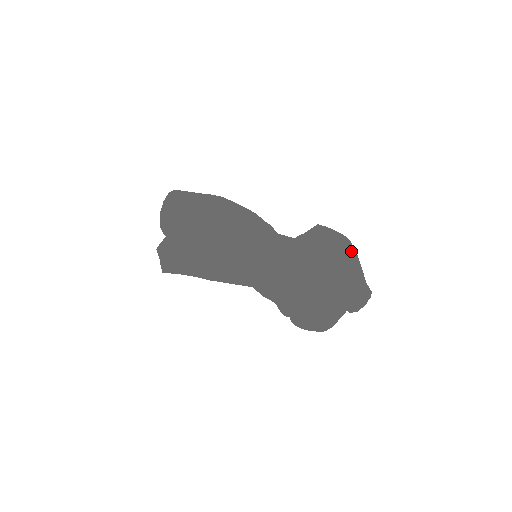
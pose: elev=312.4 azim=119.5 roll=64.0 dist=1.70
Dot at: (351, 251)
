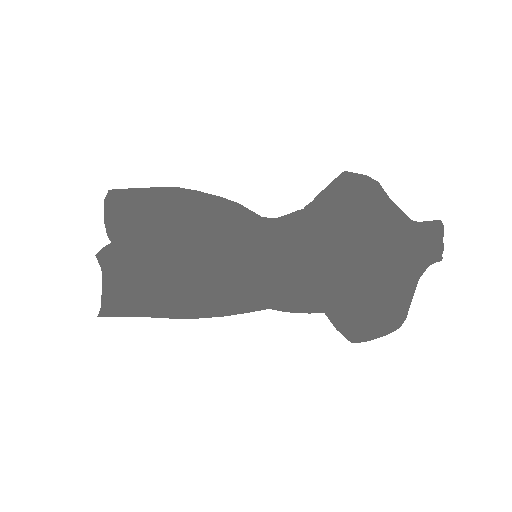
Dot at: occluded
